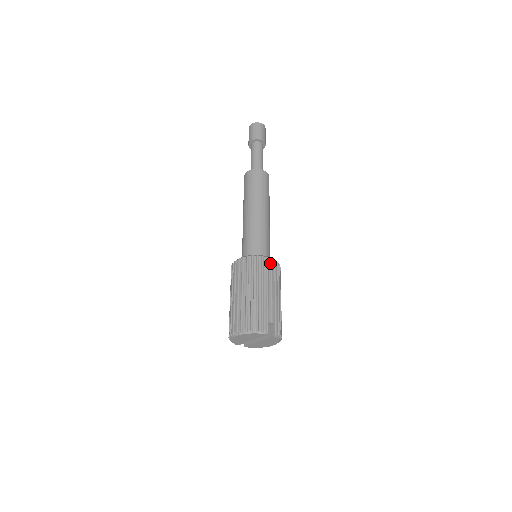
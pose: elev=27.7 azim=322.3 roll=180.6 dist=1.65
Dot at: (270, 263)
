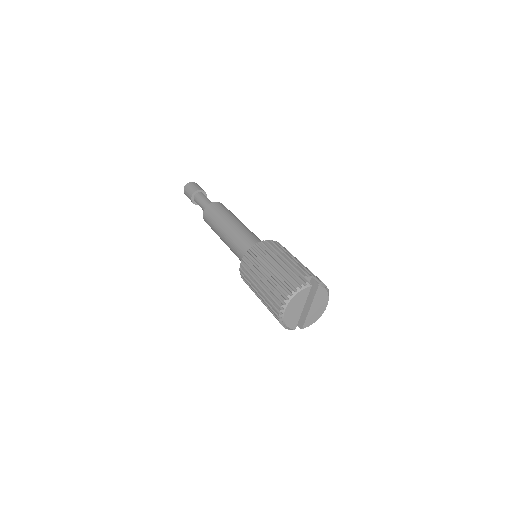
Dot at: (271, 242)
